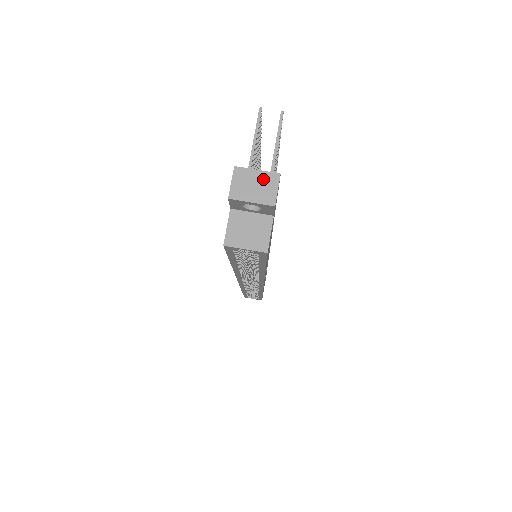
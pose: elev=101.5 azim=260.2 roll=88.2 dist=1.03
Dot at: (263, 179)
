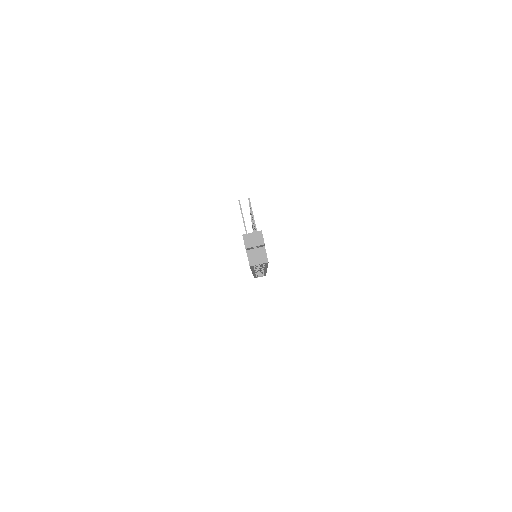
Dot at: (256, 235)
